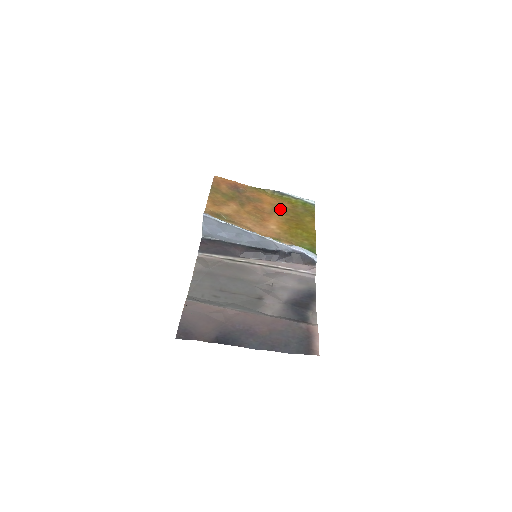
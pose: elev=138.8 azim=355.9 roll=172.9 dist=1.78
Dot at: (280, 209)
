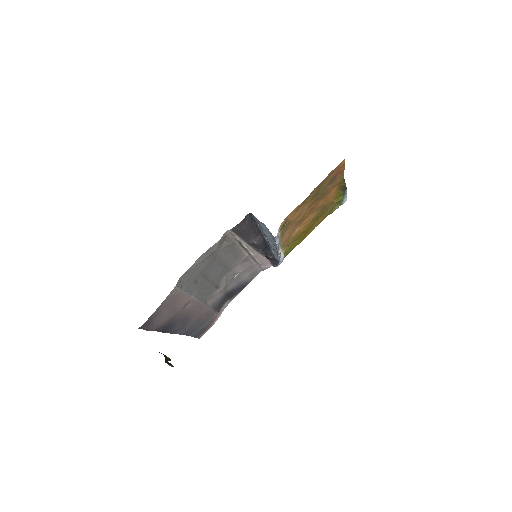
Dot at: (323, 208)
